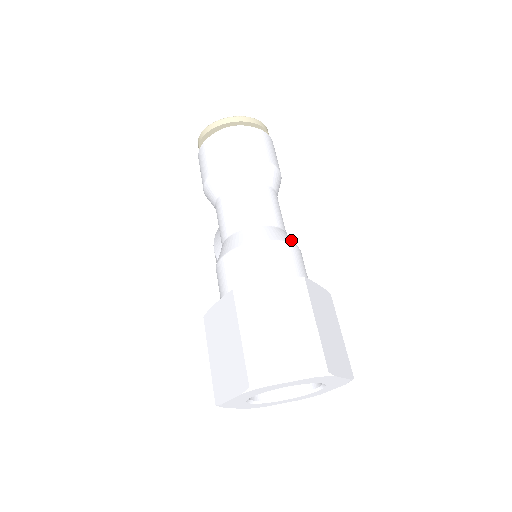
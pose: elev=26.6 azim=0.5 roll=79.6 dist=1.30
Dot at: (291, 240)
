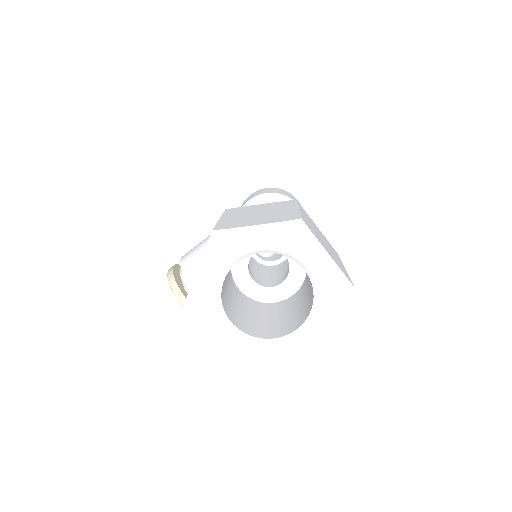
Dot at: occluded
